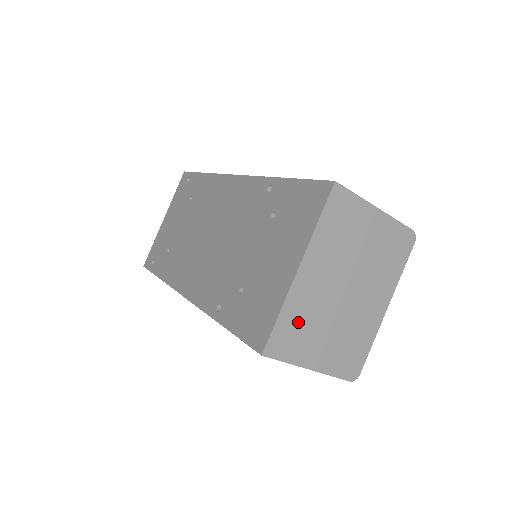
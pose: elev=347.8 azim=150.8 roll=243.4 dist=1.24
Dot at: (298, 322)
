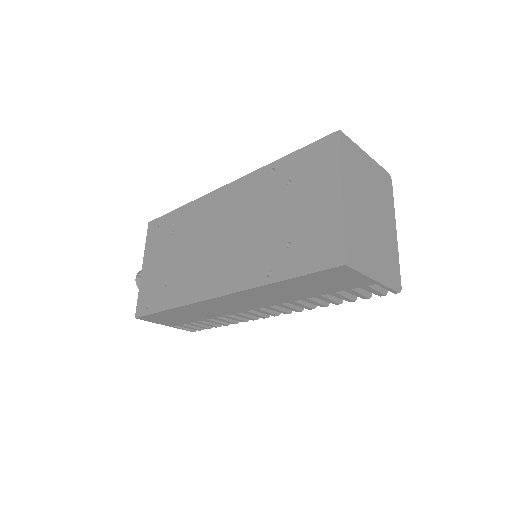
Dot at: (355, 238)
